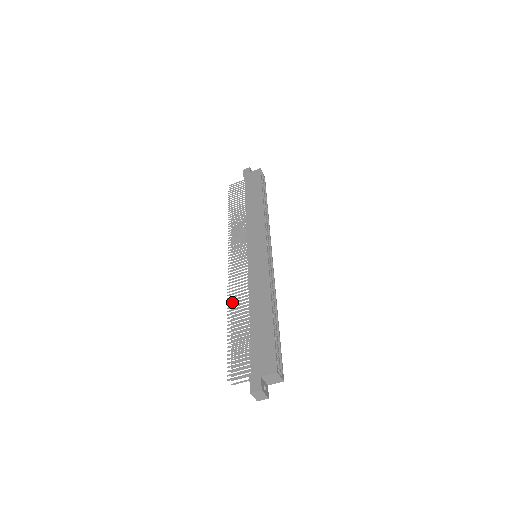
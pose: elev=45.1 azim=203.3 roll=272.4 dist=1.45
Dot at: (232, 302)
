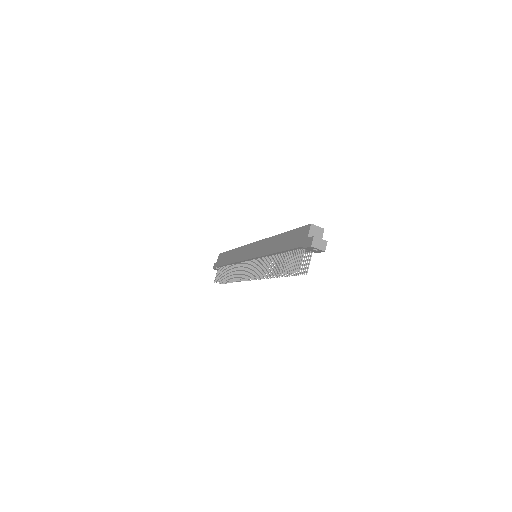
Dot at: occluded
